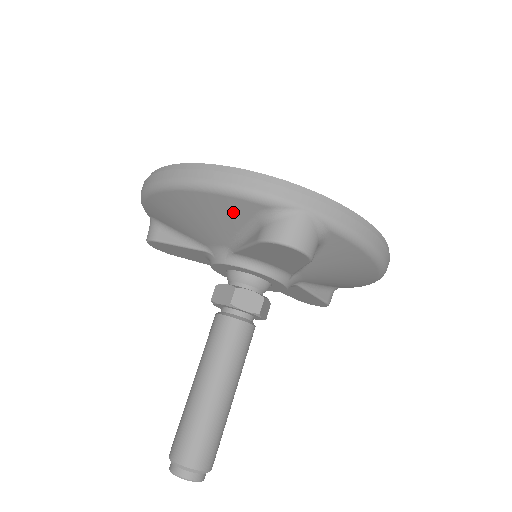
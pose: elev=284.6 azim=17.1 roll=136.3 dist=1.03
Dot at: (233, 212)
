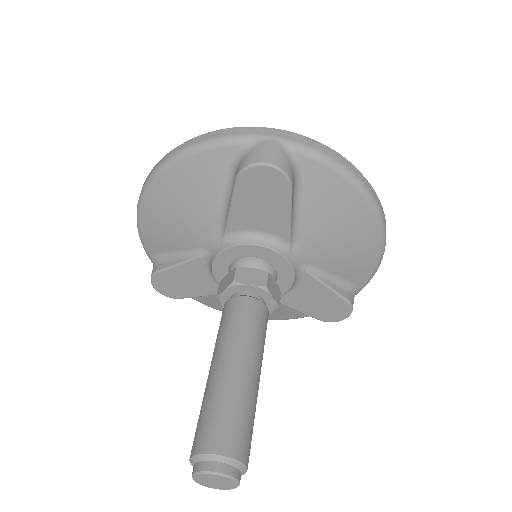
Dot at: (211, 173)
